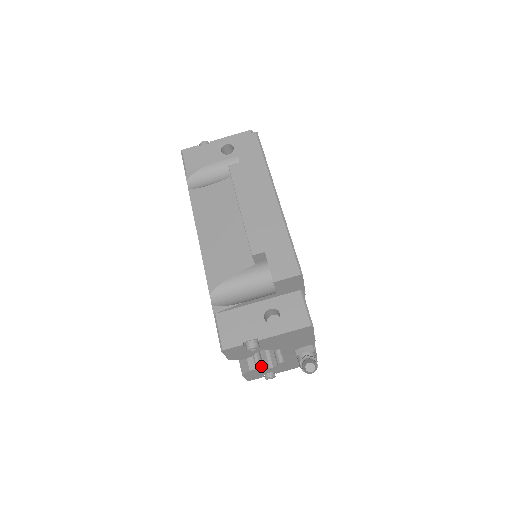
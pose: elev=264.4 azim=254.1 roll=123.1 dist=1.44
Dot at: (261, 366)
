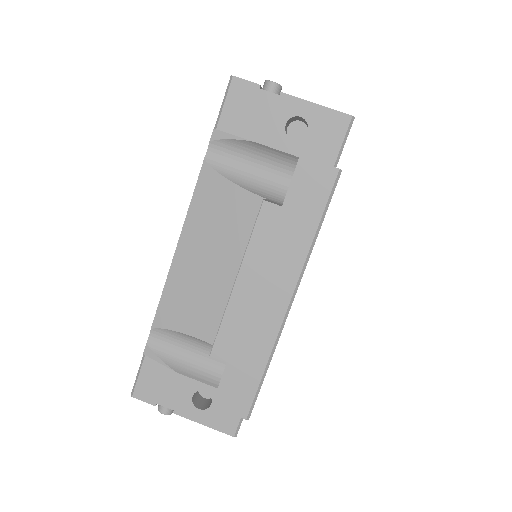
Dot at: occluded
